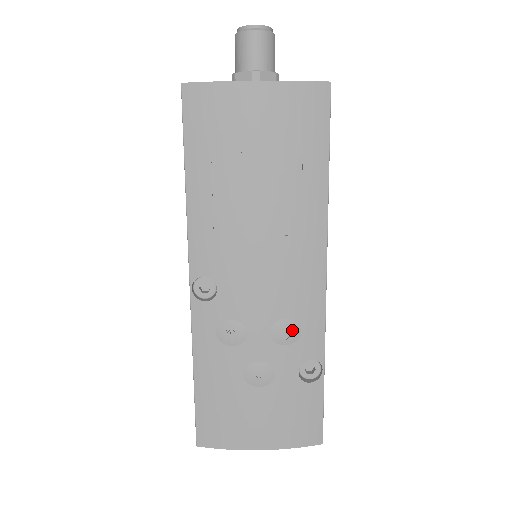
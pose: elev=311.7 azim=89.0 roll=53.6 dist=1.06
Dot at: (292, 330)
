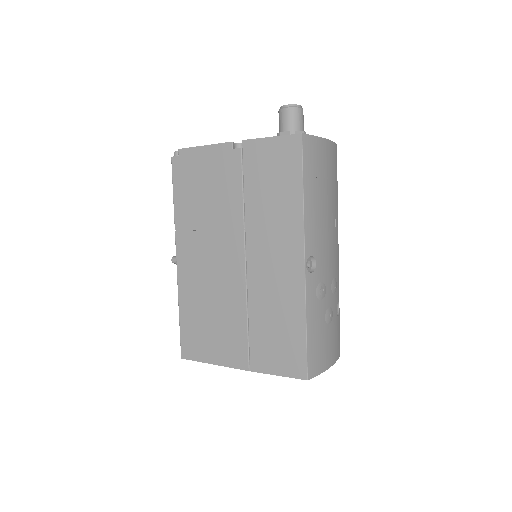
Dot at: (336, 284)
